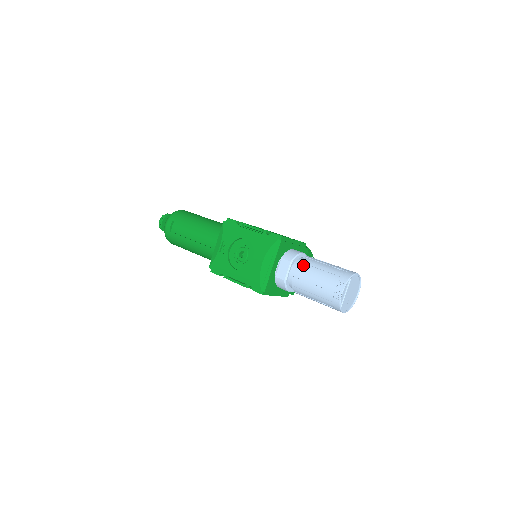
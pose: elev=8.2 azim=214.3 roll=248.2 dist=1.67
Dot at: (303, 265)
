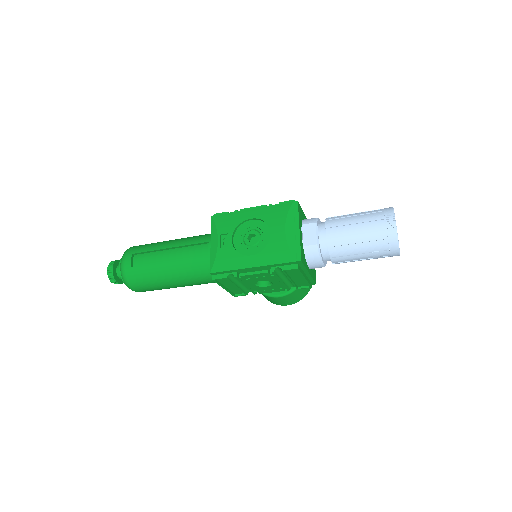
Dot at: (332, 220)
